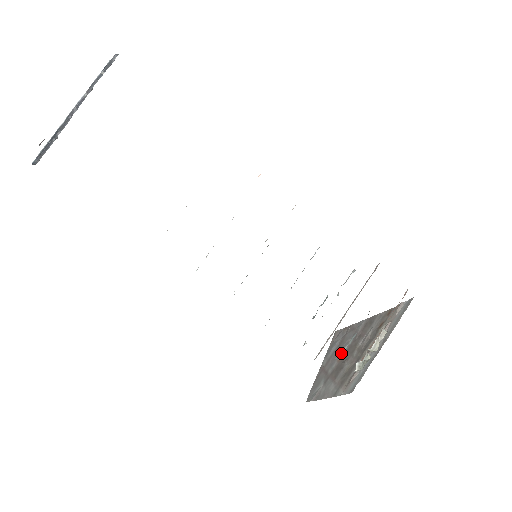
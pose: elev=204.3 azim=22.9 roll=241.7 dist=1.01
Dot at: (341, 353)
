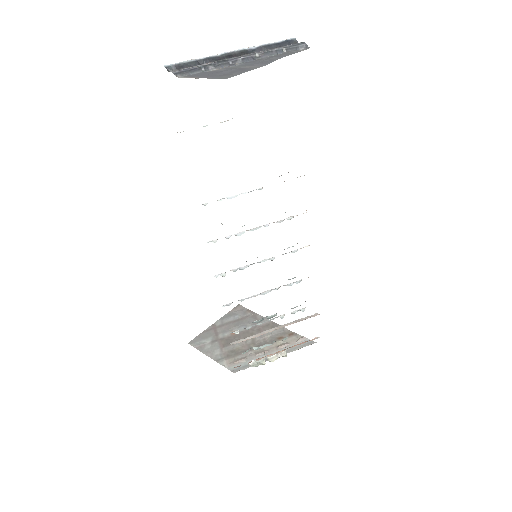
Dot at: (237, 329)
